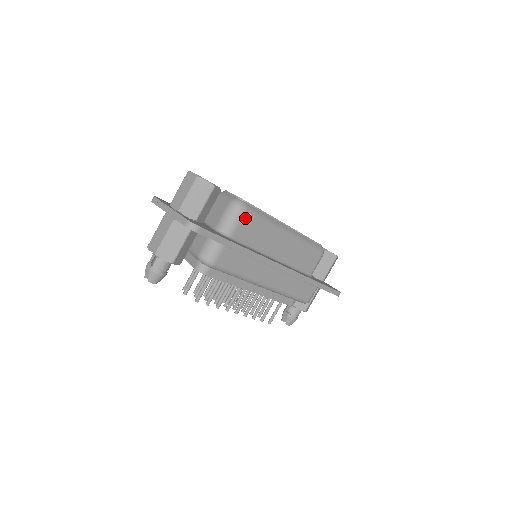
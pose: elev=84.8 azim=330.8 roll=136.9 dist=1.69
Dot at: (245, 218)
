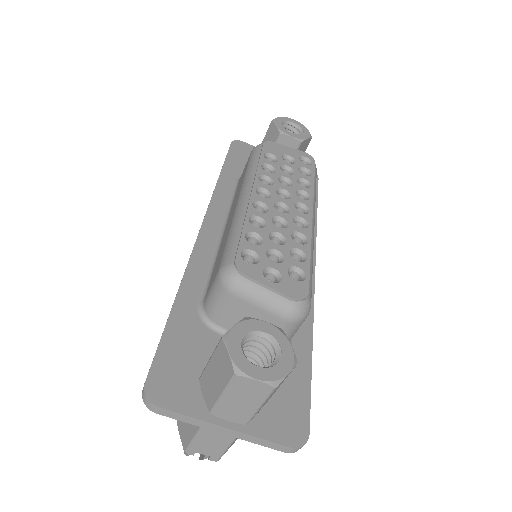
Dot at: occluded
